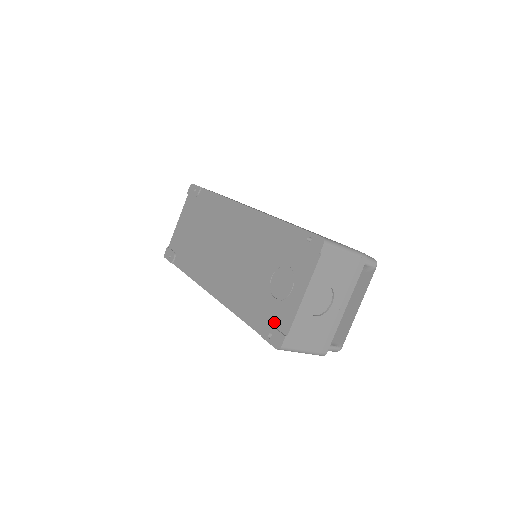
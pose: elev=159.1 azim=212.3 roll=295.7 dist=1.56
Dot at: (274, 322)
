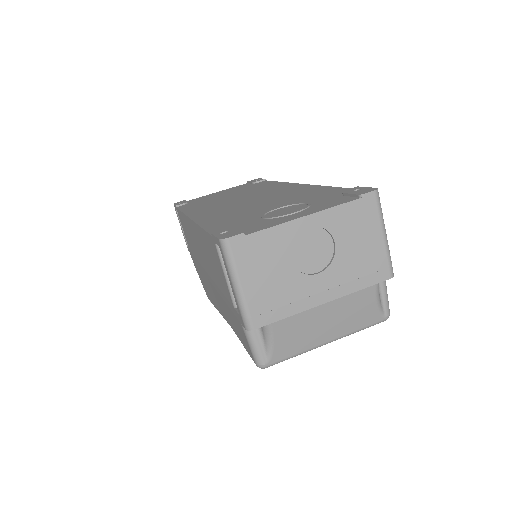
Dot at: (242, 228)
